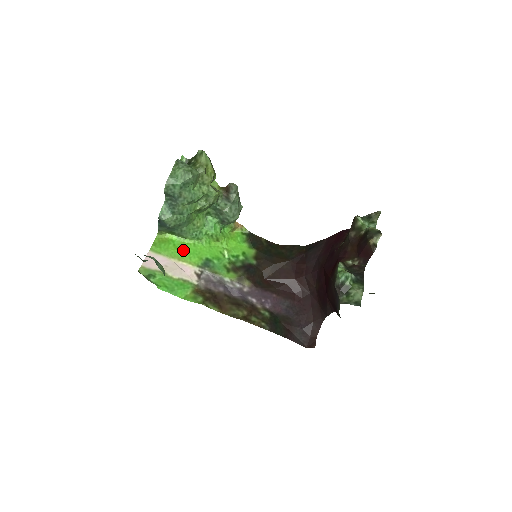
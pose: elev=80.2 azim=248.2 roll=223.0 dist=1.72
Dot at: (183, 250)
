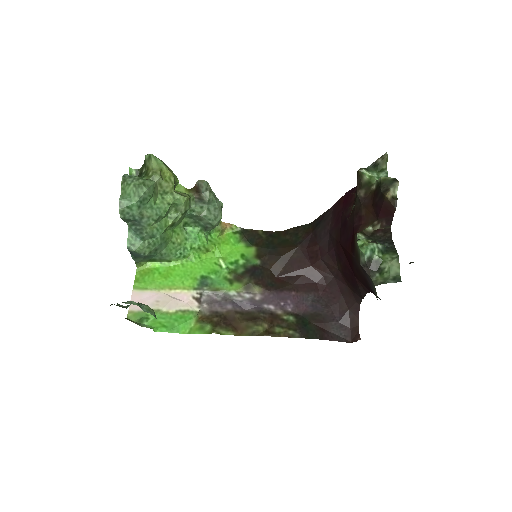
Dot at: (171, 276)
